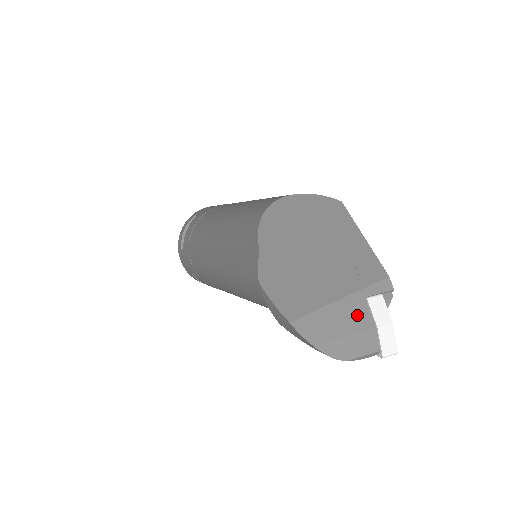
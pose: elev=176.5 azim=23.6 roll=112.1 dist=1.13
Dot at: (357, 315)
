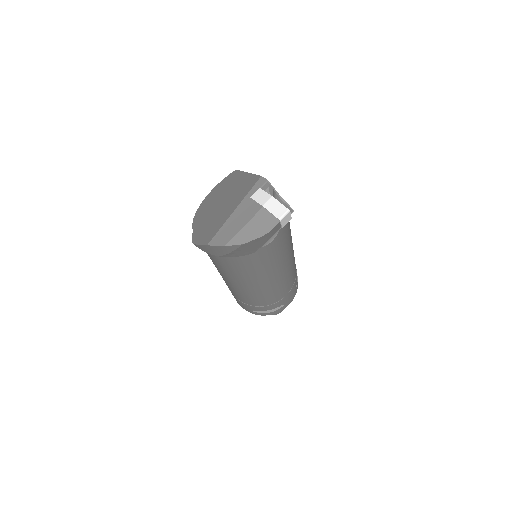
Dot at: (248, 210)
